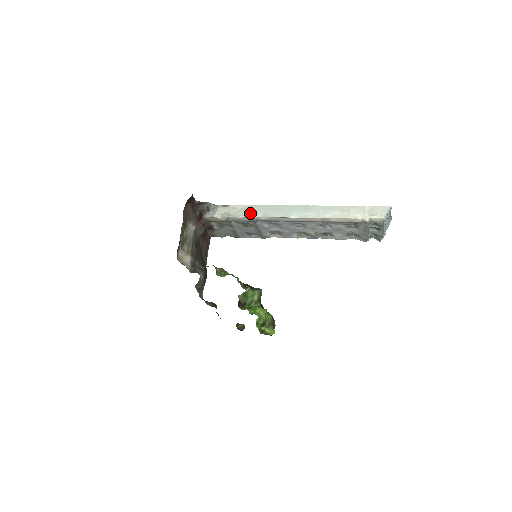
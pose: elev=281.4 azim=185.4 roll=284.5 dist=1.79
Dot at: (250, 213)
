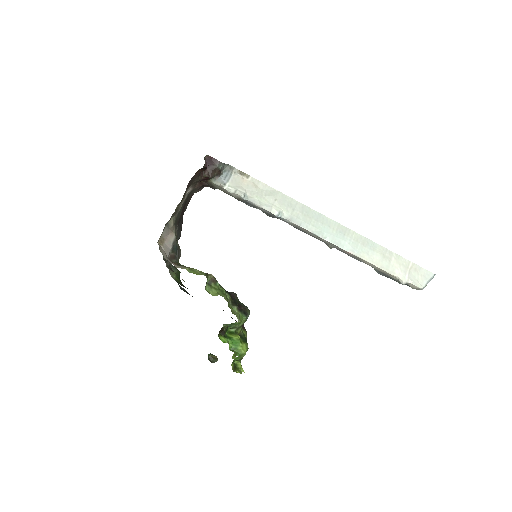
Dot at: (273, 206)
